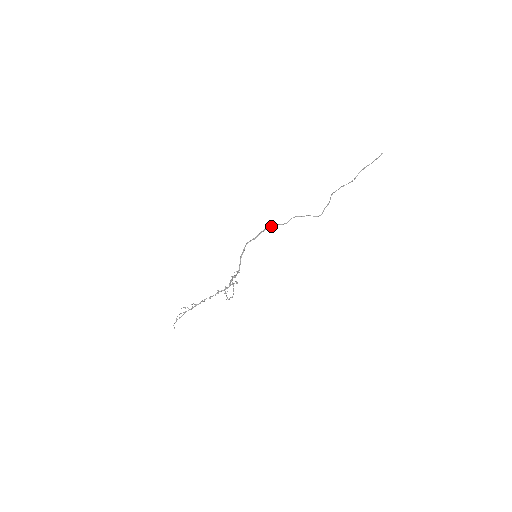
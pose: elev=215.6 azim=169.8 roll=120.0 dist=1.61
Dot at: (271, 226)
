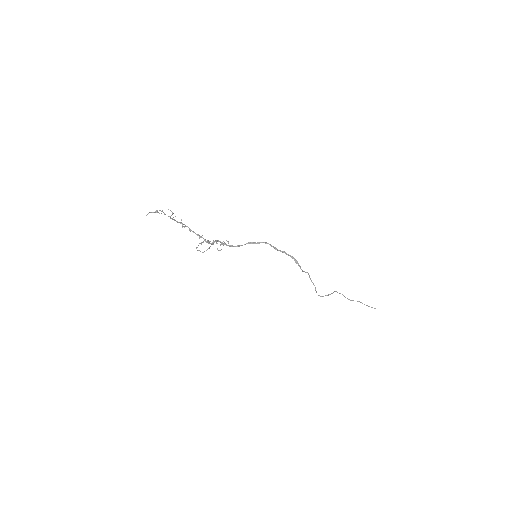
Dot at: (296, 260)
